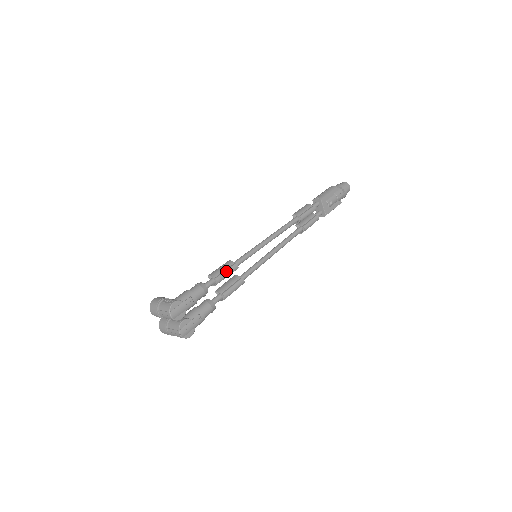
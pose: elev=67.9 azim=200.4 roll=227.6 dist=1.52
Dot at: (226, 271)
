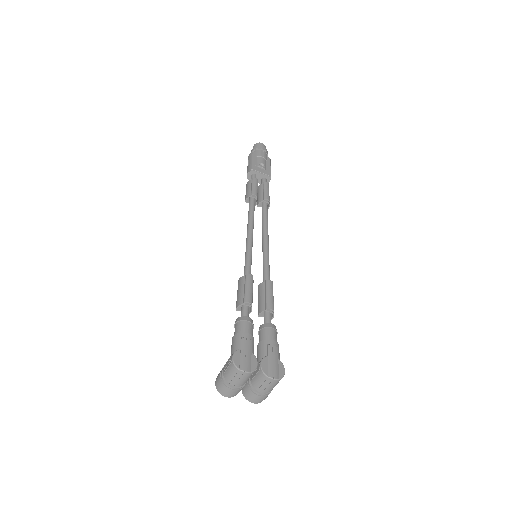
Dot at: (246, 288)
